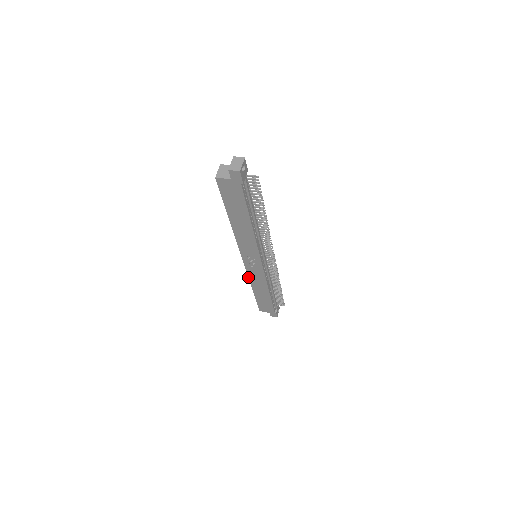
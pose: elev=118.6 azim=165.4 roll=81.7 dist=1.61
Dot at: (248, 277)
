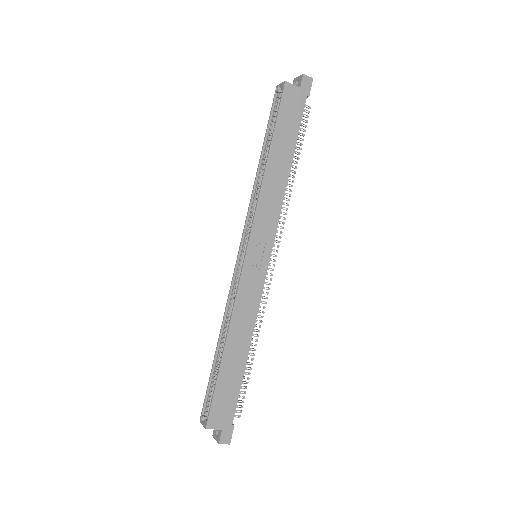
Dot at: (234, 303)
